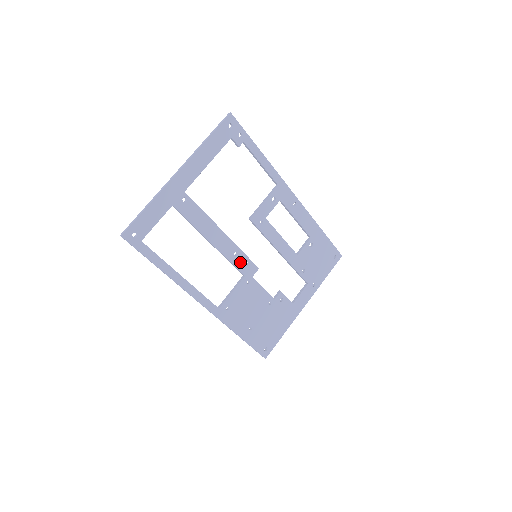
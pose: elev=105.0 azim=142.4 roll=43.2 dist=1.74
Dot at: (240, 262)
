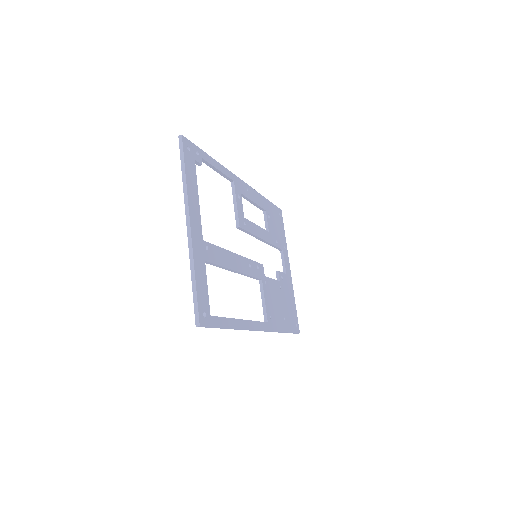
Dot at: (254, 270)
